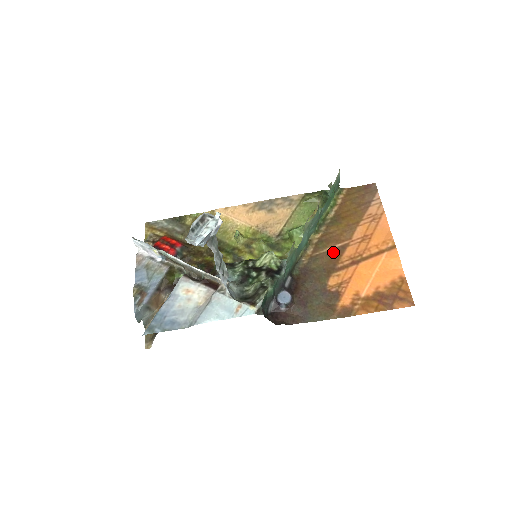
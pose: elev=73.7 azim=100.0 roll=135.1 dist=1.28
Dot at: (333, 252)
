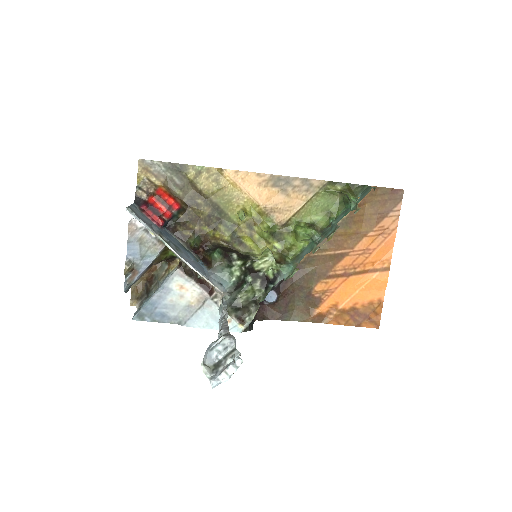
Dot at: (331, 258)
